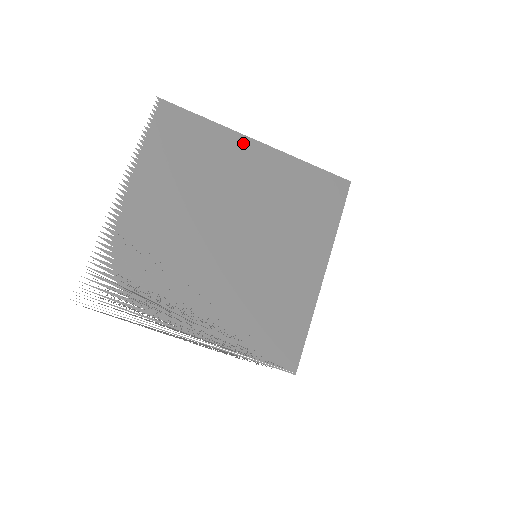
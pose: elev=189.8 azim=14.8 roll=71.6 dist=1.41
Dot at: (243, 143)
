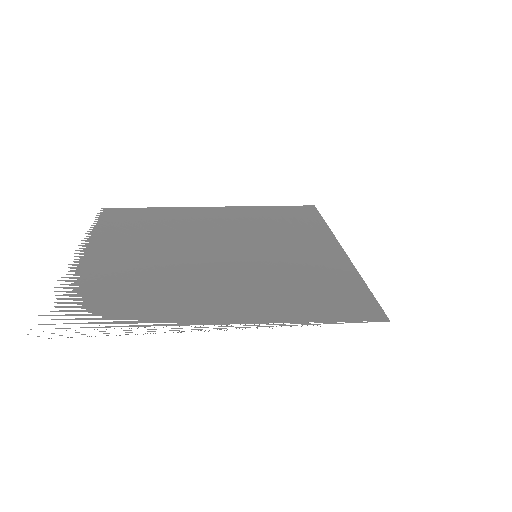
Dot at: (195, 210)
